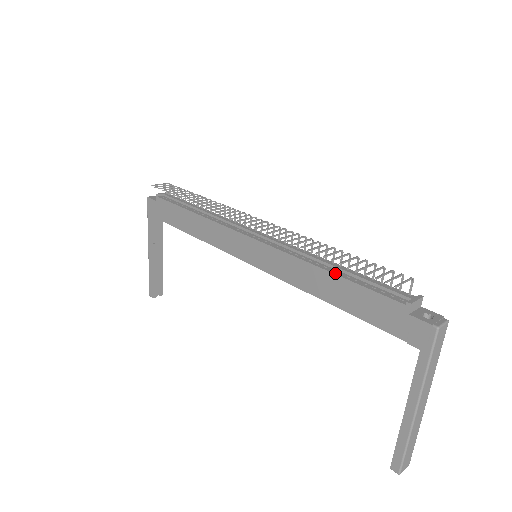
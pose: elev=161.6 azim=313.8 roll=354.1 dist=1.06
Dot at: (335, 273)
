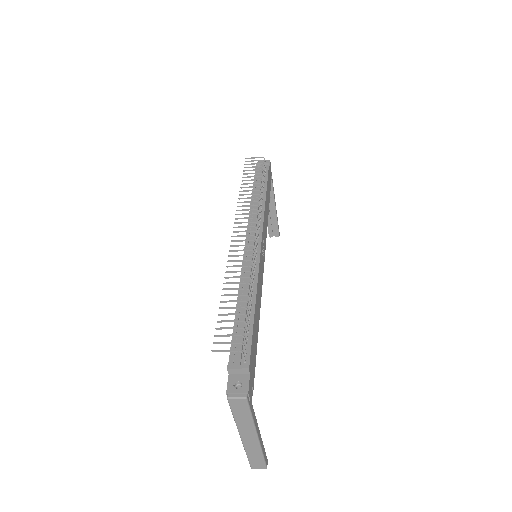
Dot at: (237, 309)
